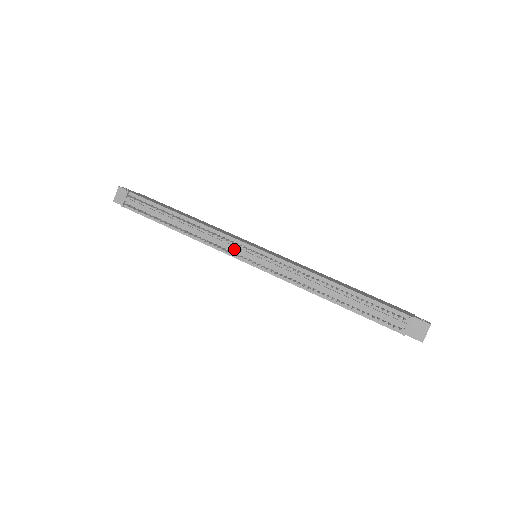
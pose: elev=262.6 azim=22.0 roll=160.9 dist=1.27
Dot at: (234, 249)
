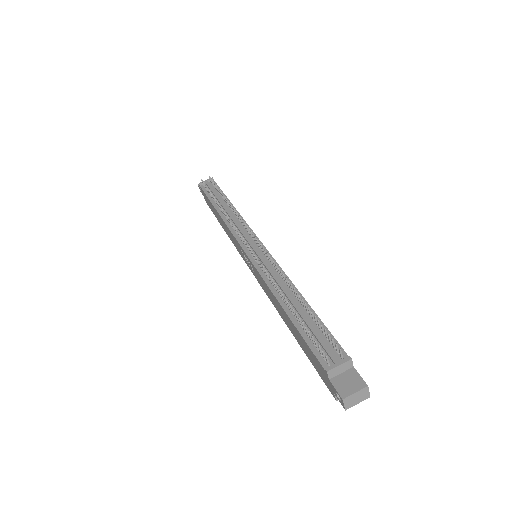
Dot at: (244, 234)
